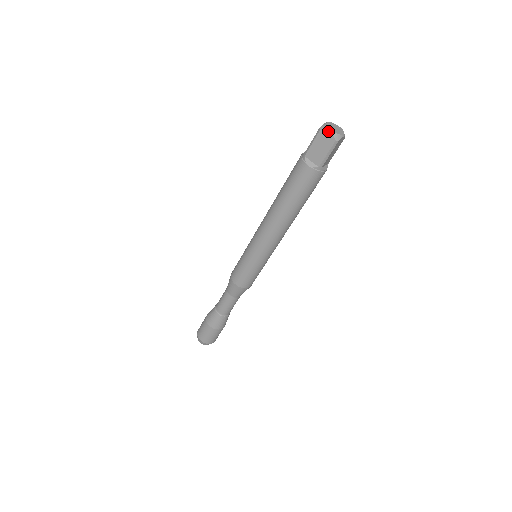
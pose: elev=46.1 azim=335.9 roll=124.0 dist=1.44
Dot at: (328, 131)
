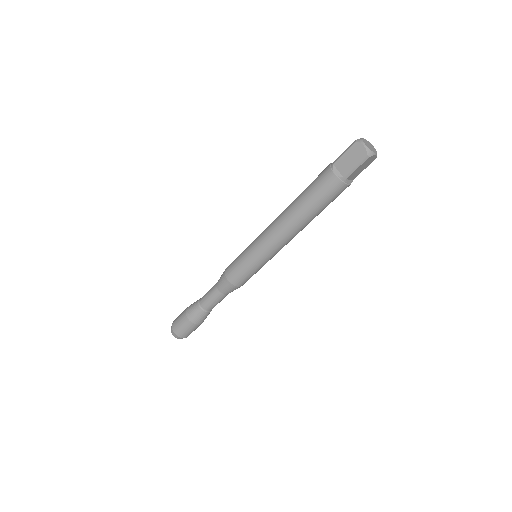
Dot at: (362, 145)
